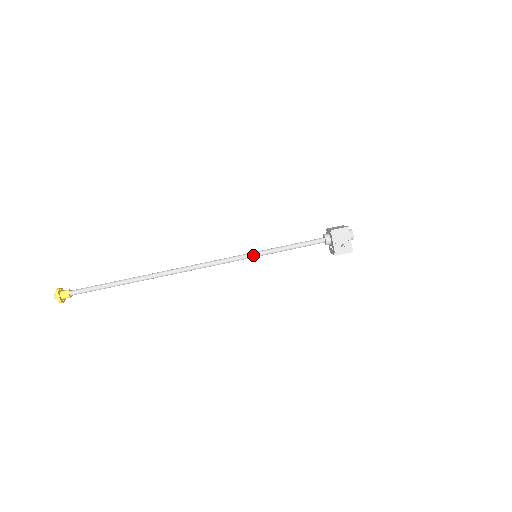
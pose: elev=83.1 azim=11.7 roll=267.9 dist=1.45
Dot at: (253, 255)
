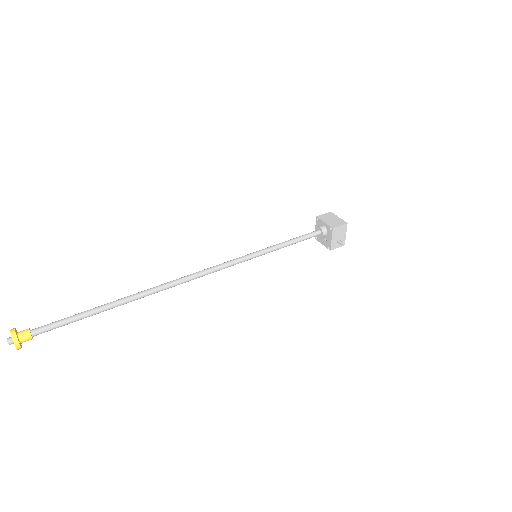
Dot at: (255, 257)
